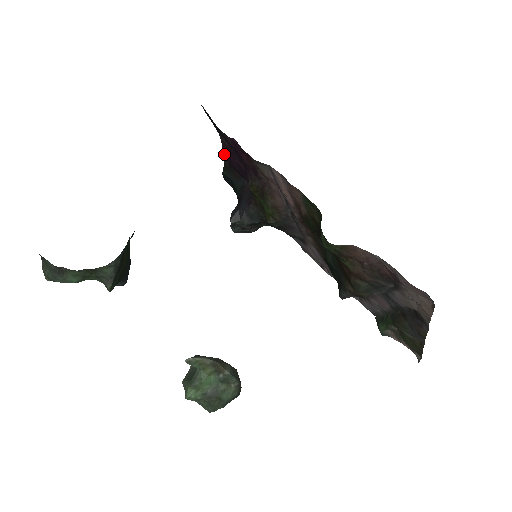
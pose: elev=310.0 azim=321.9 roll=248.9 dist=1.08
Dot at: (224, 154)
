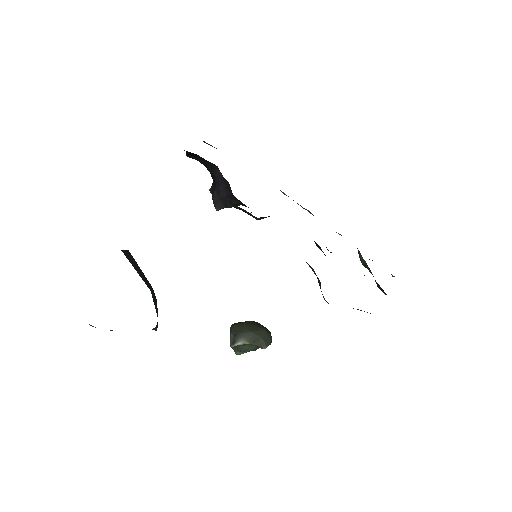
Dot at: (186, 151)
